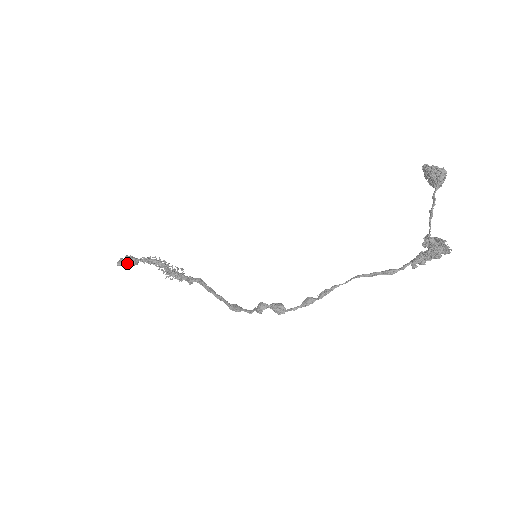
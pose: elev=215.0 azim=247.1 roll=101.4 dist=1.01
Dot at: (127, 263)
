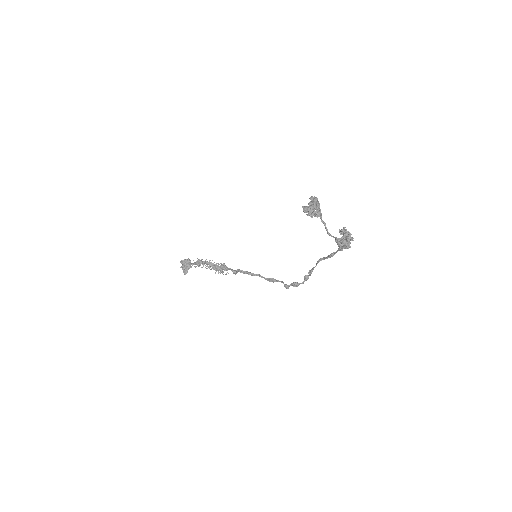
Dot at: occluded
